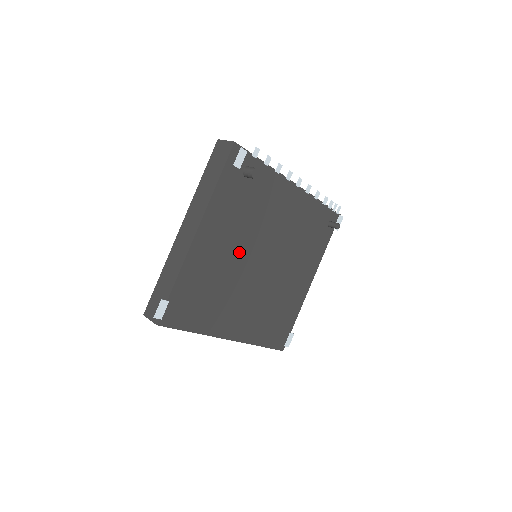
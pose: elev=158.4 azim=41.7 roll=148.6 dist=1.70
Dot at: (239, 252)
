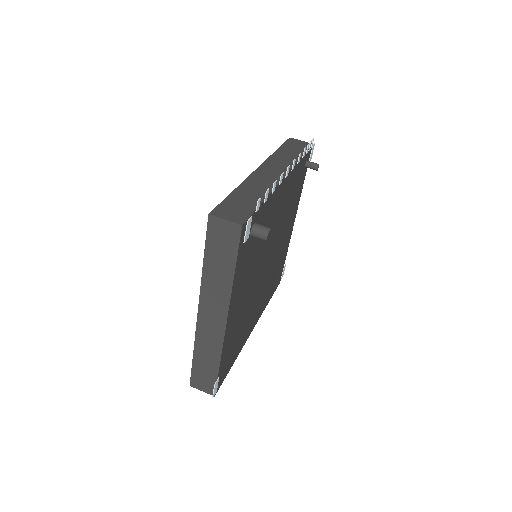
Dot at: (253, 283)
